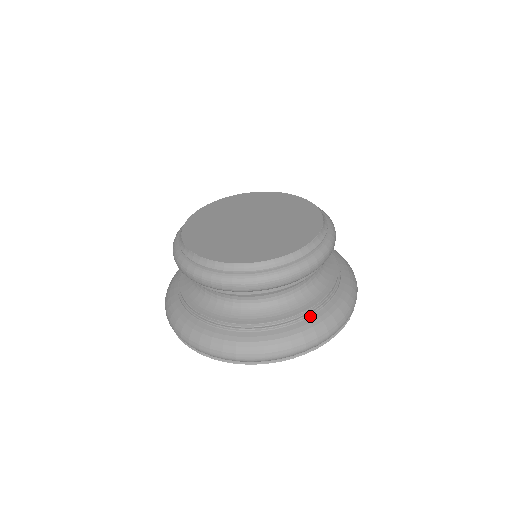
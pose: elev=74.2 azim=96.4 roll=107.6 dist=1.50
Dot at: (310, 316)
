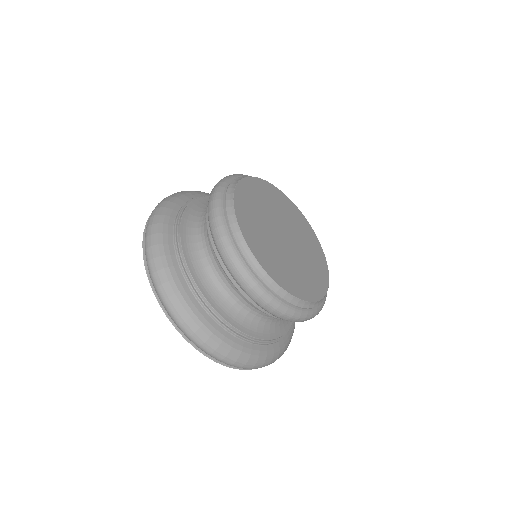
Dot at: (275, 343)
